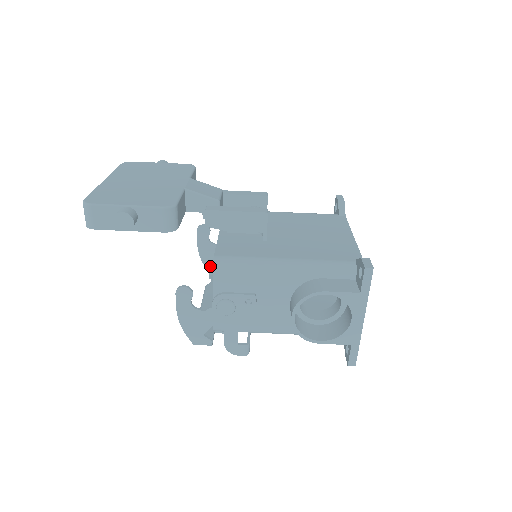
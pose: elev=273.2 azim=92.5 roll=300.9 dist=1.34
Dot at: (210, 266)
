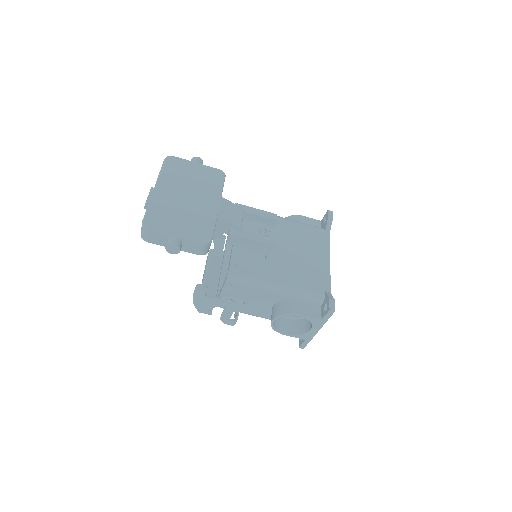
Dot at: (216, 233)
